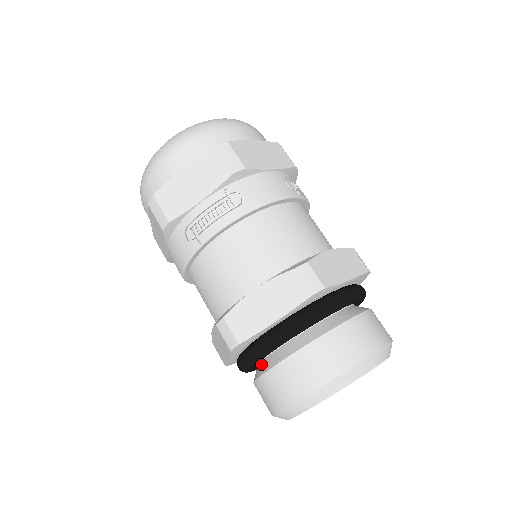
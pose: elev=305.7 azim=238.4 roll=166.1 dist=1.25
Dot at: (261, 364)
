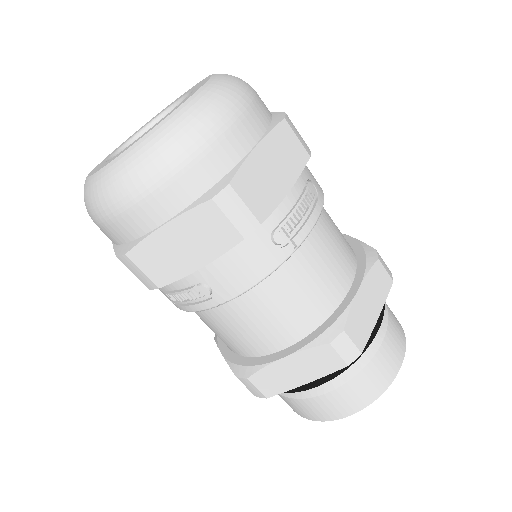
Dot at: occluded
